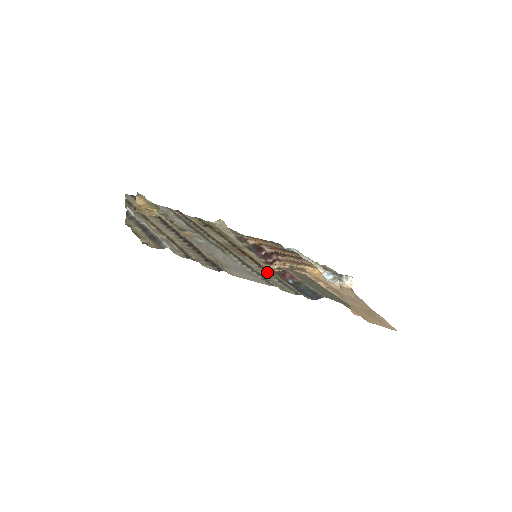
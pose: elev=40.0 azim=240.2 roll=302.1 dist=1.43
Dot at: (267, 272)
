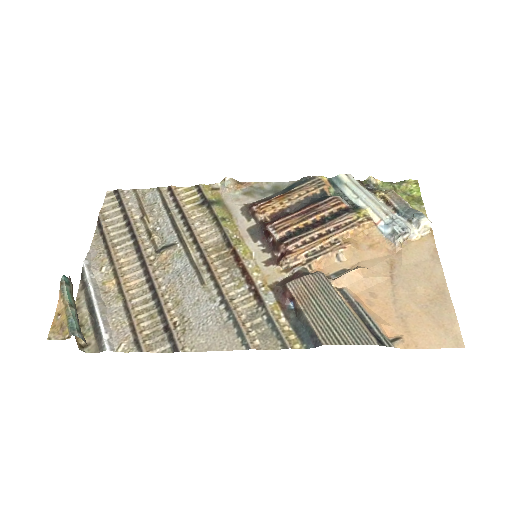
Dot at: (257, 301)
